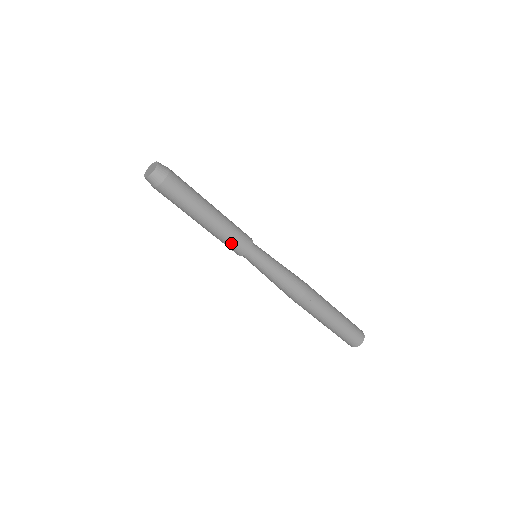
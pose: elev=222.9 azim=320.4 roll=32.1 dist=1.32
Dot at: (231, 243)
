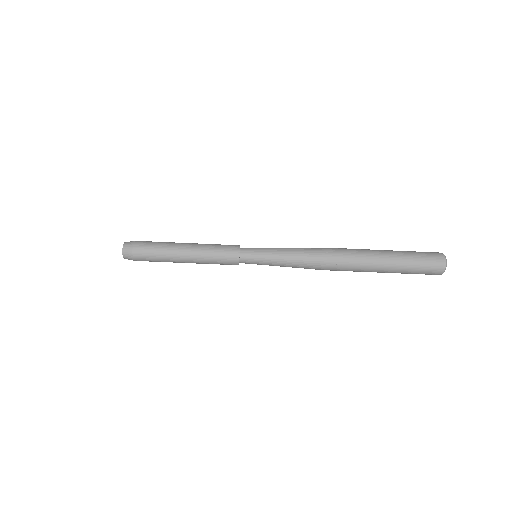
Dot at: (220, 263)
